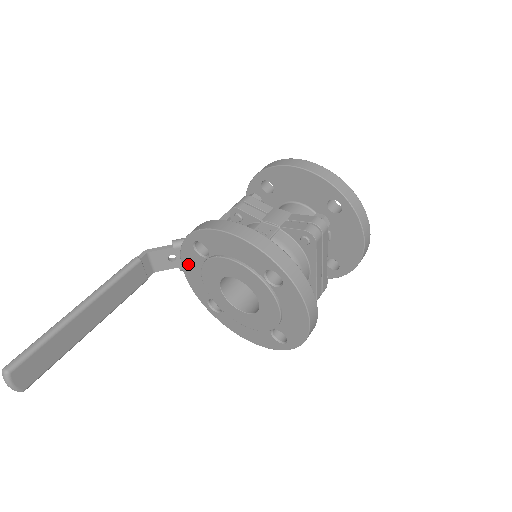
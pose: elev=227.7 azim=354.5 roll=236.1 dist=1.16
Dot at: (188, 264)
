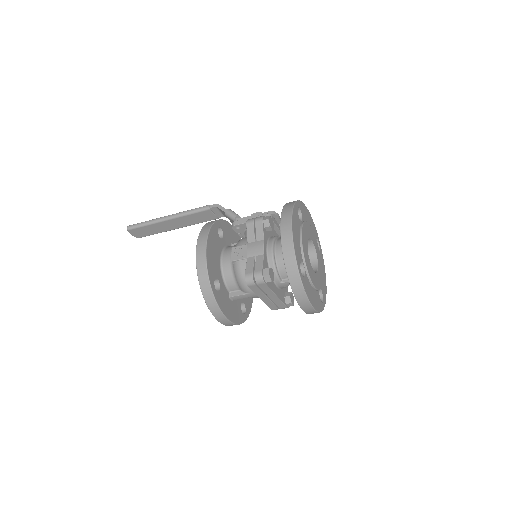
Dot at: occluded
